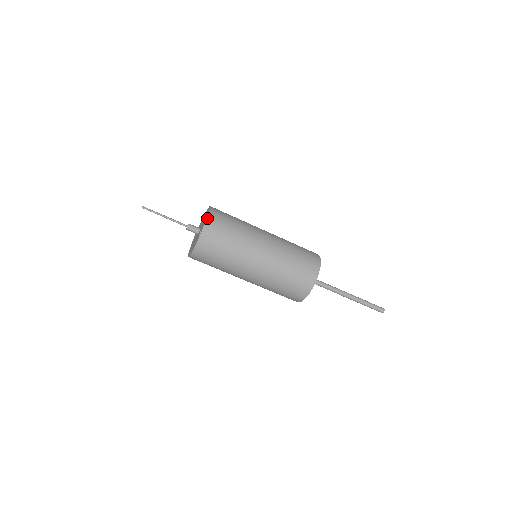
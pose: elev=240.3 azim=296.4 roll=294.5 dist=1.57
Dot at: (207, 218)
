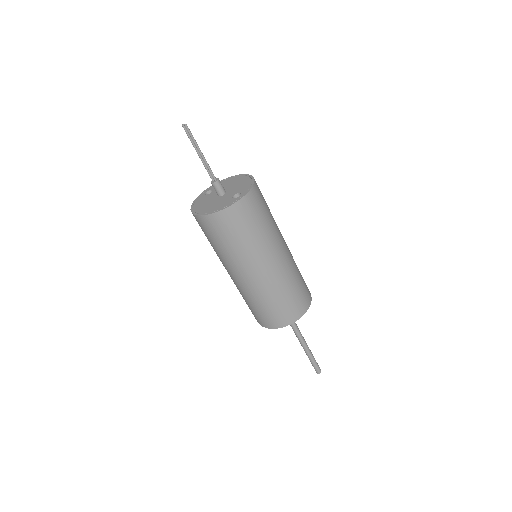
Dot at: (254, 184)
